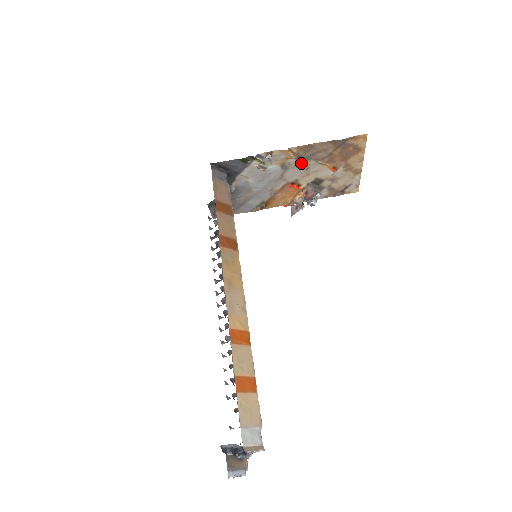
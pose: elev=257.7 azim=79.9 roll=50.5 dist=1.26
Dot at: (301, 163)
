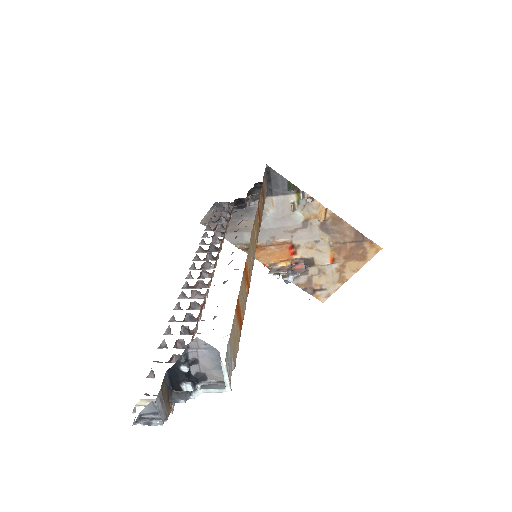
Dot at: (319, 232)
